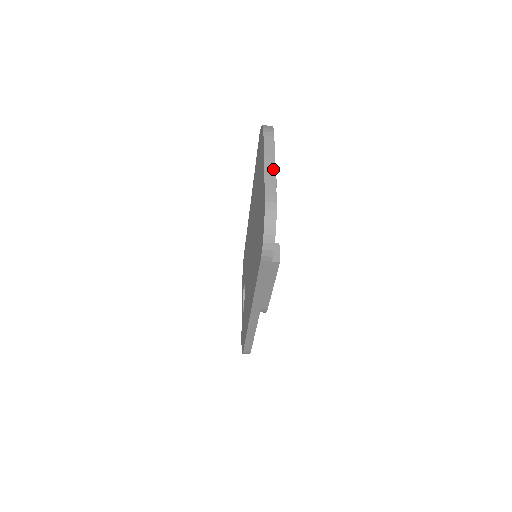
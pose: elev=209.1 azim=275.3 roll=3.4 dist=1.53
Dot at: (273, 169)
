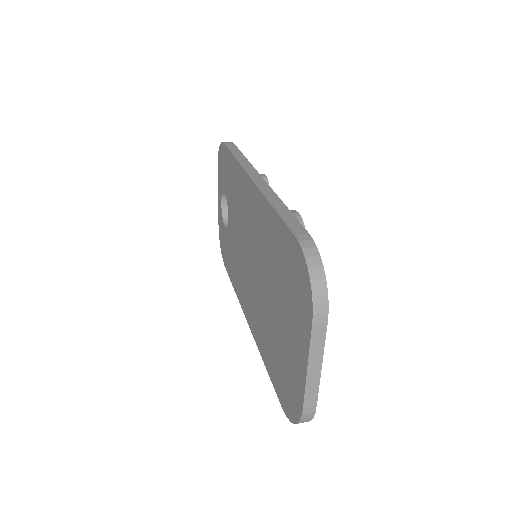
Dot at: (318, 374)
